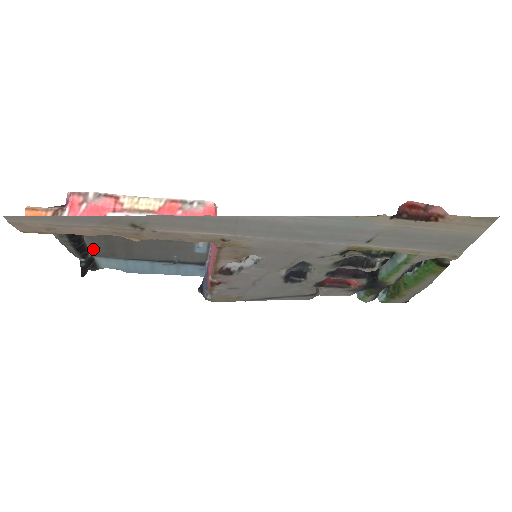
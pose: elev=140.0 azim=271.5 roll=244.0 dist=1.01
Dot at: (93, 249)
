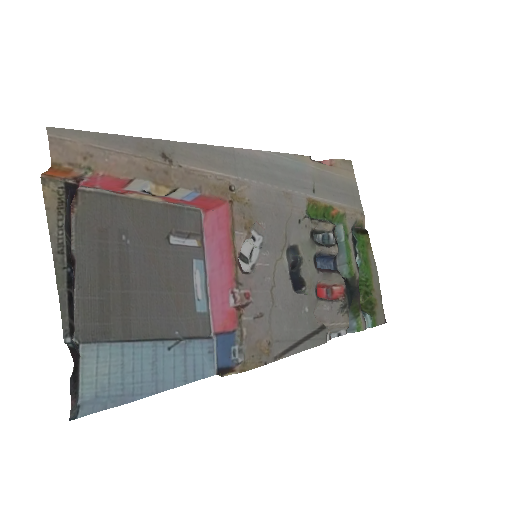
Dot at: (81, 322)
